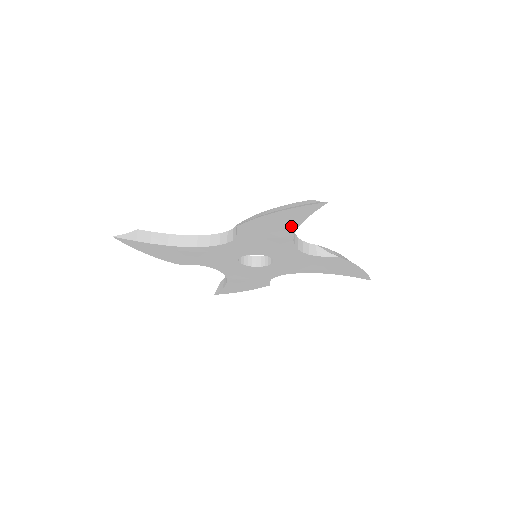
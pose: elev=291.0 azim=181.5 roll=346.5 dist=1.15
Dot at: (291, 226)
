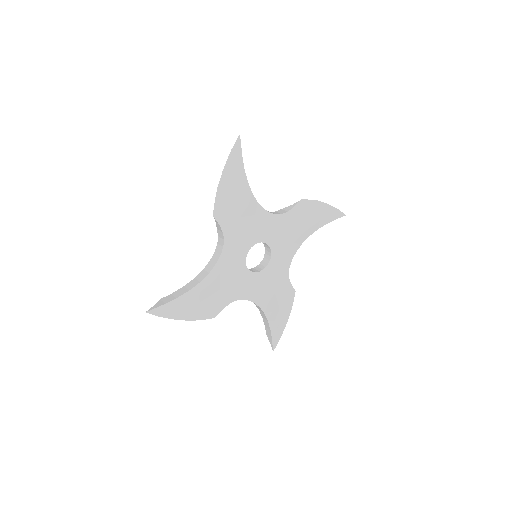
Dot at: (243, 184)
